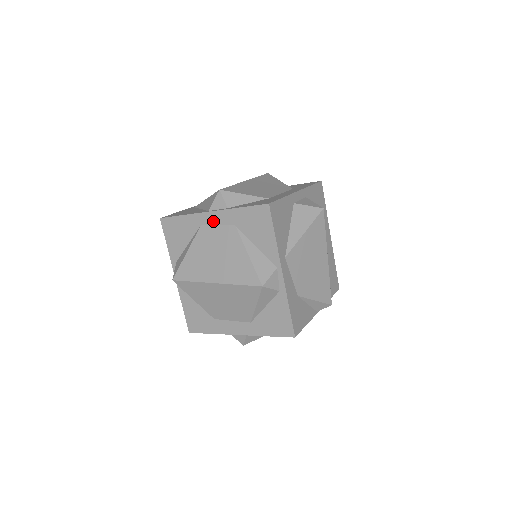
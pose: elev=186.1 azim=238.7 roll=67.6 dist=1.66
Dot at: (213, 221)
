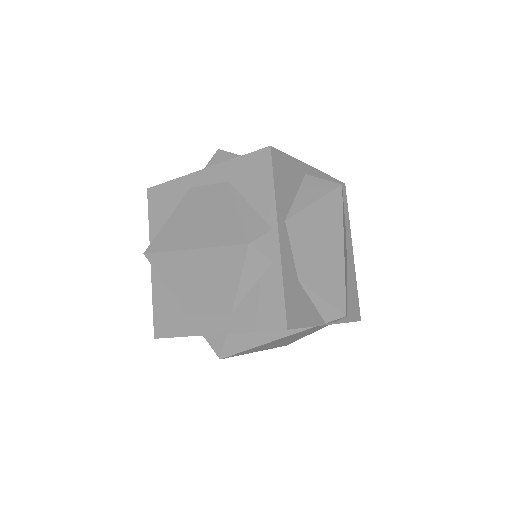
Dot at: (204, 181)
